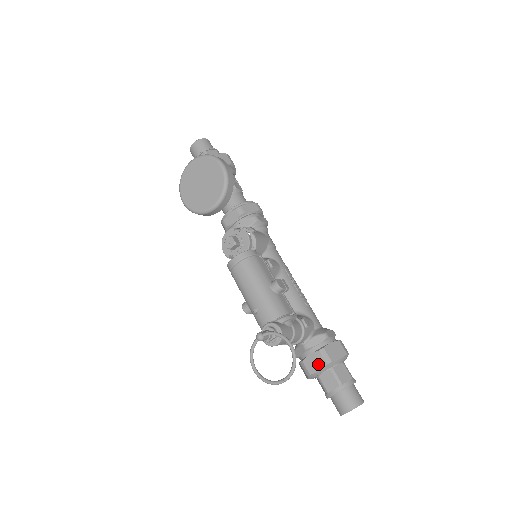
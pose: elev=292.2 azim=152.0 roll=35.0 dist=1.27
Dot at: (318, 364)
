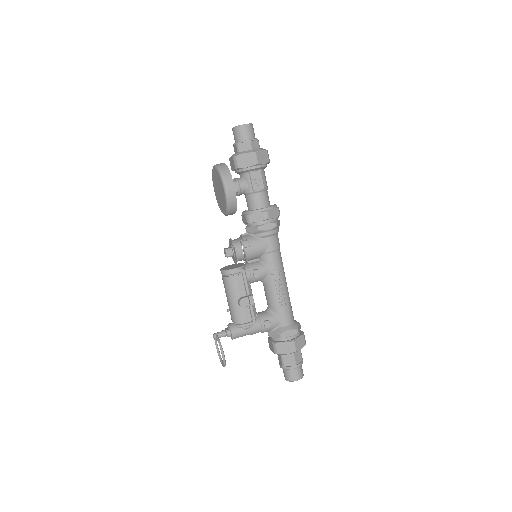
Dot at: (272, 349)
